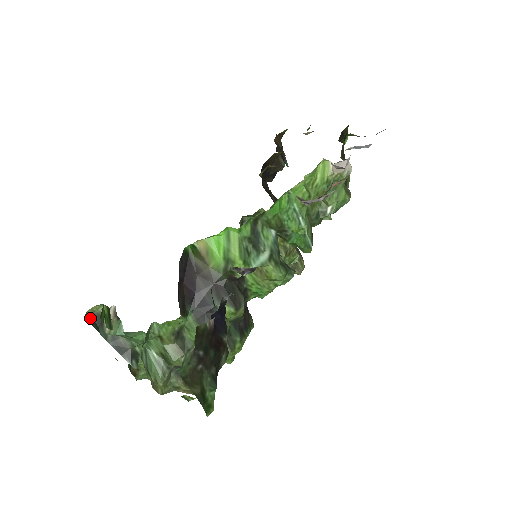
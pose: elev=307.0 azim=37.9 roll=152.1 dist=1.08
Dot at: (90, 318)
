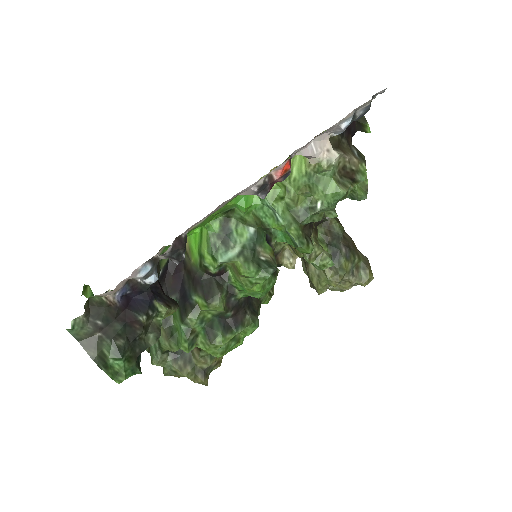
Dot at: occluded
